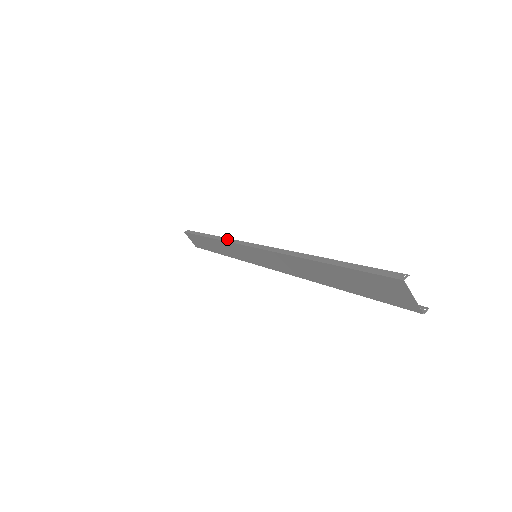
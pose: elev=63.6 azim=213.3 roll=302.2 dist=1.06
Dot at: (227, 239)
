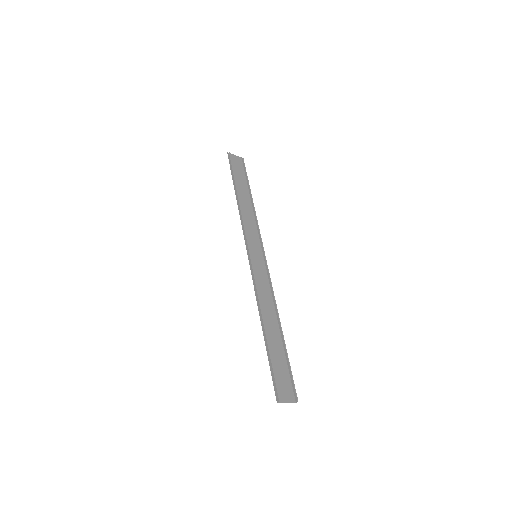
Dot at: (242, 222)
